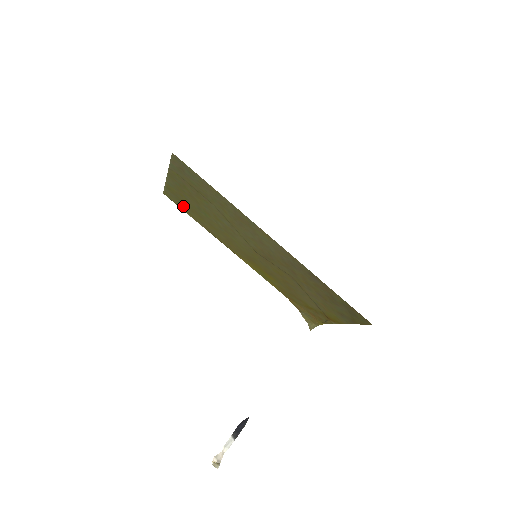
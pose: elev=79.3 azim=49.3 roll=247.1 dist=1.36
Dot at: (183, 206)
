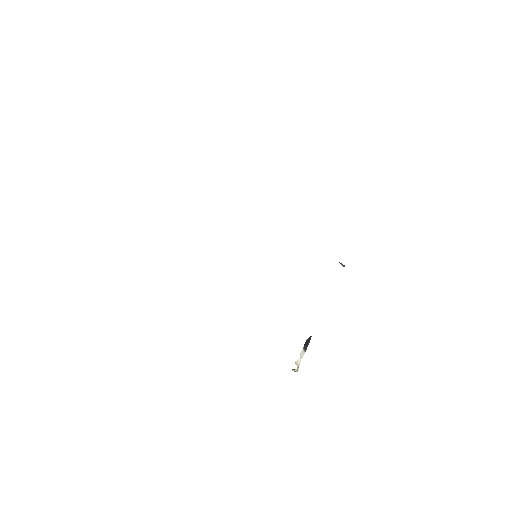
Dot at: occluded
